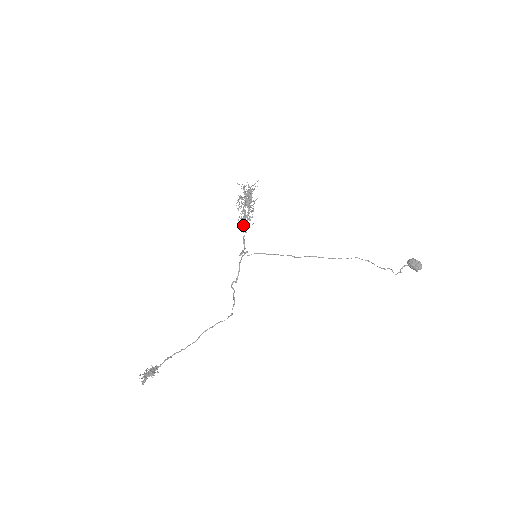
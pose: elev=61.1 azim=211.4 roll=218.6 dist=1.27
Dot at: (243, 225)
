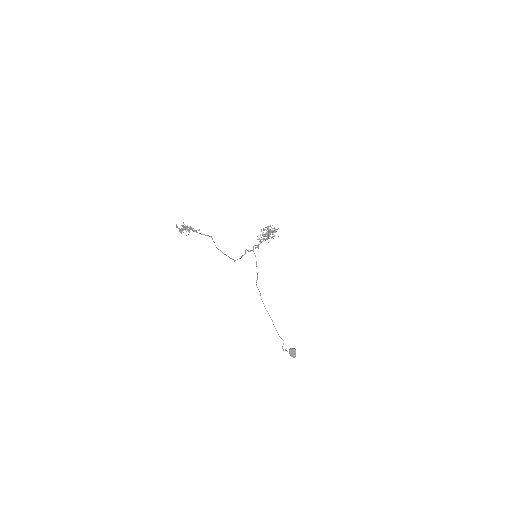
Dot at: occluded
